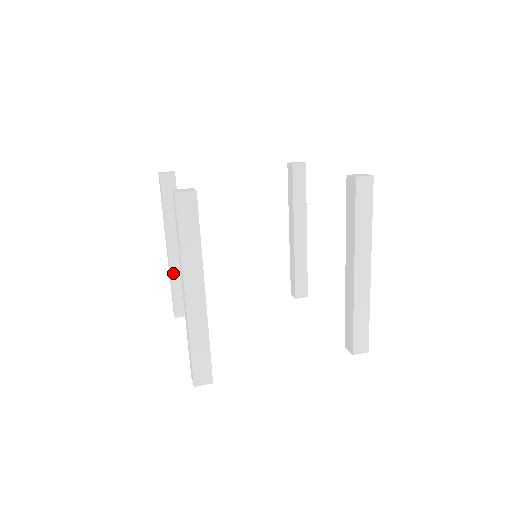
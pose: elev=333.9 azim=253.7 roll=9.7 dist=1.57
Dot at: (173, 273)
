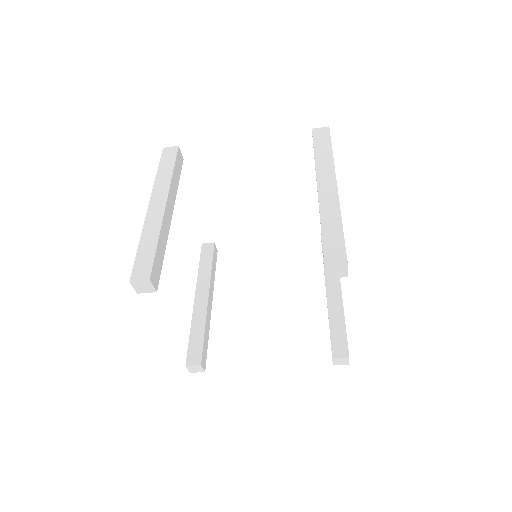
Dot at: (194, 320)
